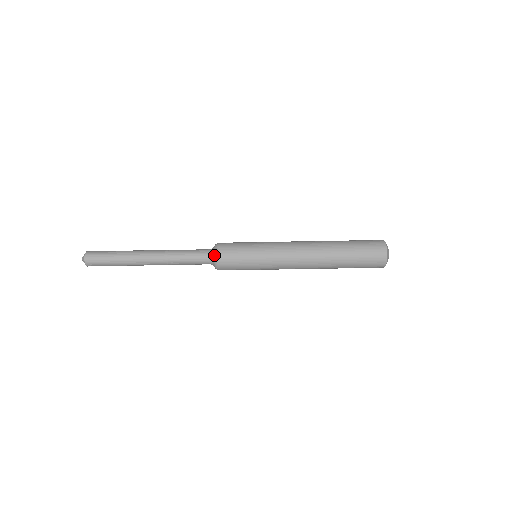
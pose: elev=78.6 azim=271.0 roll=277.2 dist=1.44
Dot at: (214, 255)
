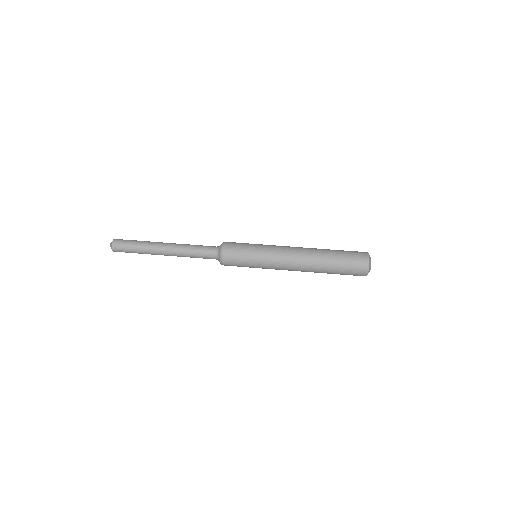
Dot at: (220, 247)
